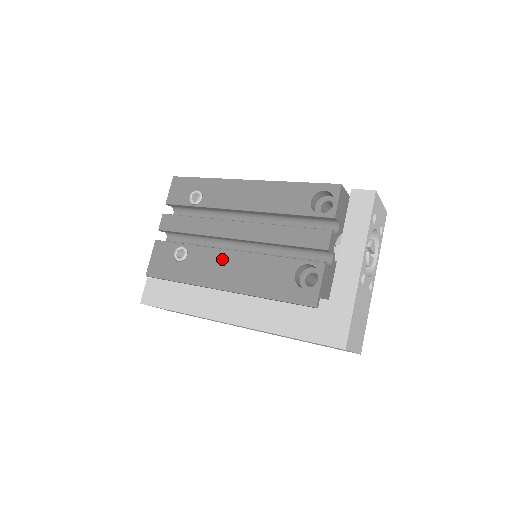
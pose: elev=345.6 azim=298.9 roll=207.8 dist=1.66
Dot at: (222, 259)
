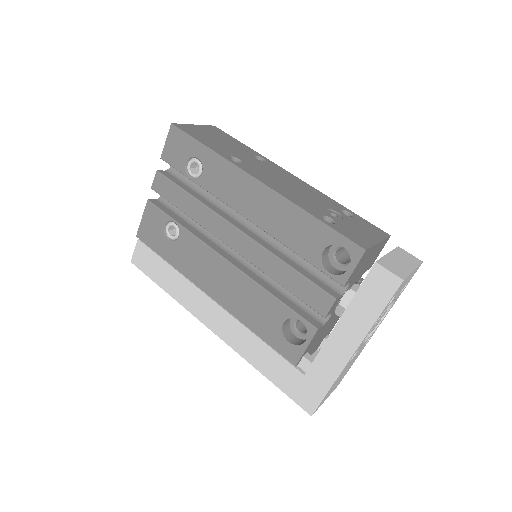
Dot at: (213, 263)
